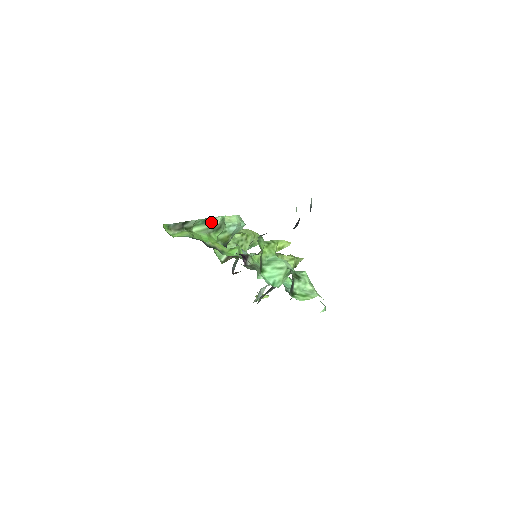
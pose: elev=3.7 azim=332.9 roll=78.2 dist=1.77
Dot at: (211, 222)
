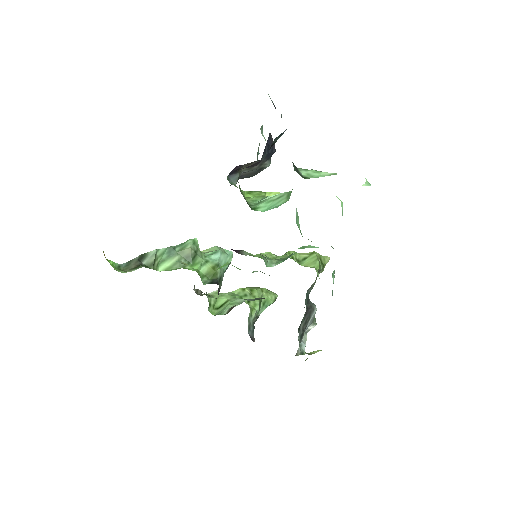
Dot at: (180, 250)
